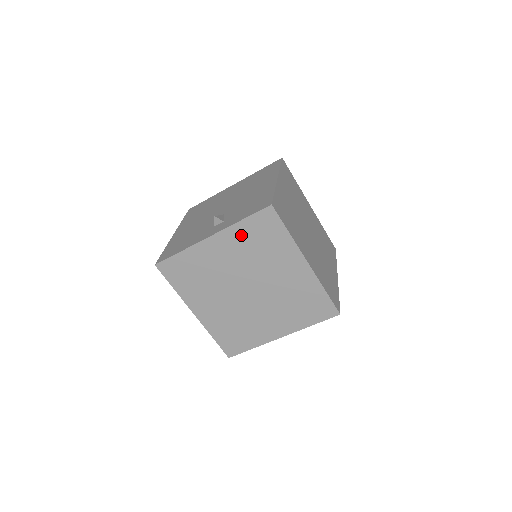
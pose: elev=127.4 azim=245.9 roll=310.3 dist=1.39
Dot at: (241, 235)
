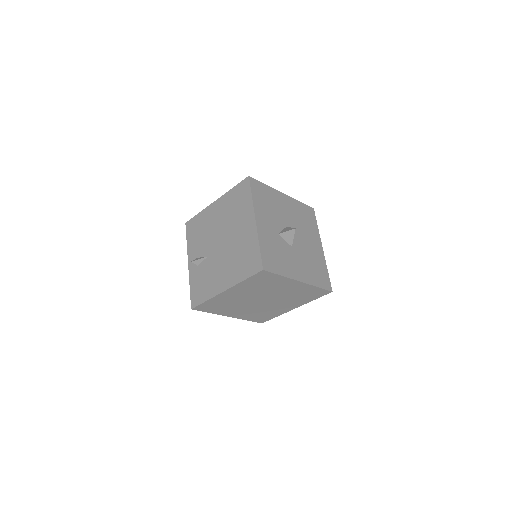
Dot at: occluded
